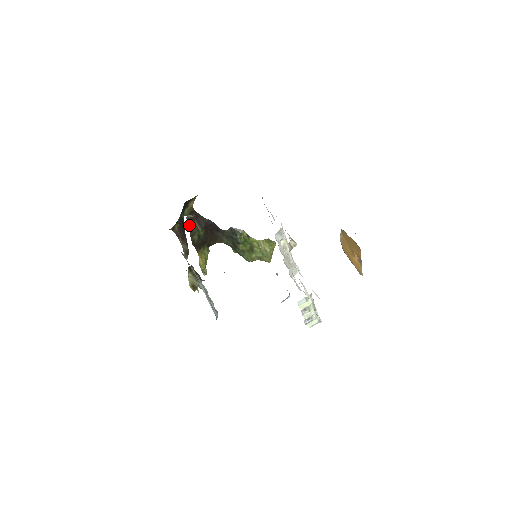
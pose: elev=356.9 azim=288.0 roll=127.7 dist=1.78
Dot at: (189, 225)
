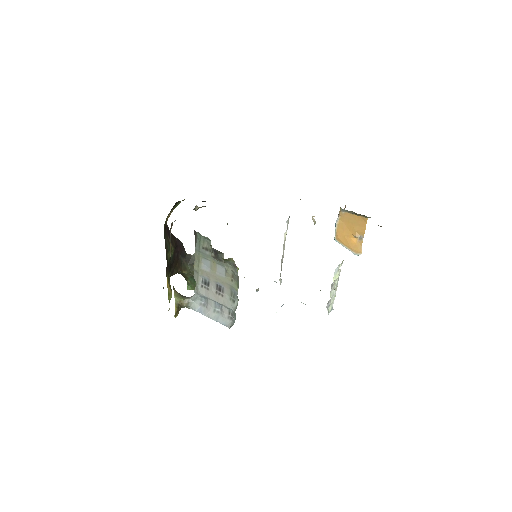
Dot at: occluded
